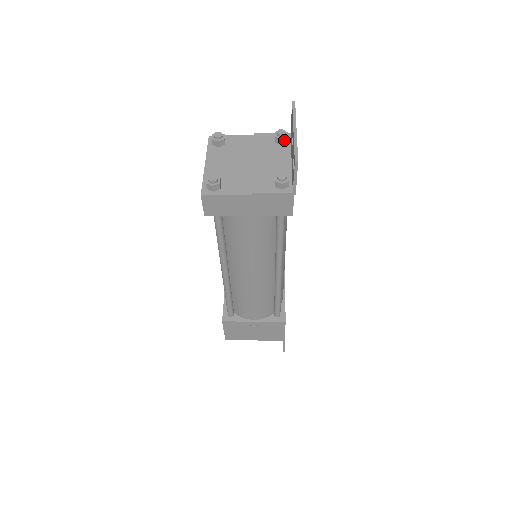
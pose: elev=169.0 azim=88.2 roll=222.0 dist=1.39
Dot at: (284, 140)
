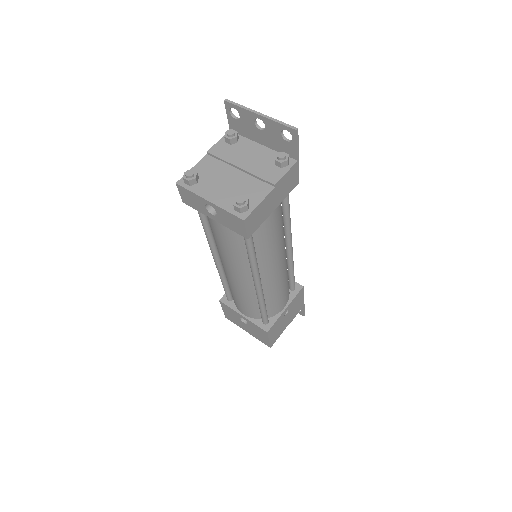
Dot at: (237, 137)
